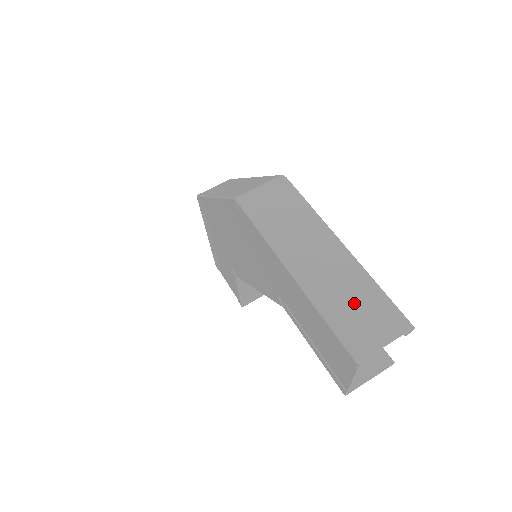
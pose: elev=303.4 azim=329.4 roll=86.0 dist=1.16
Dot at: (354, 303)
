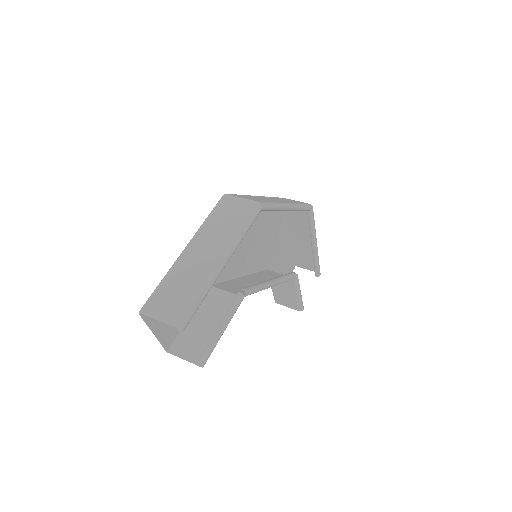
Dot at: (180, 289)
